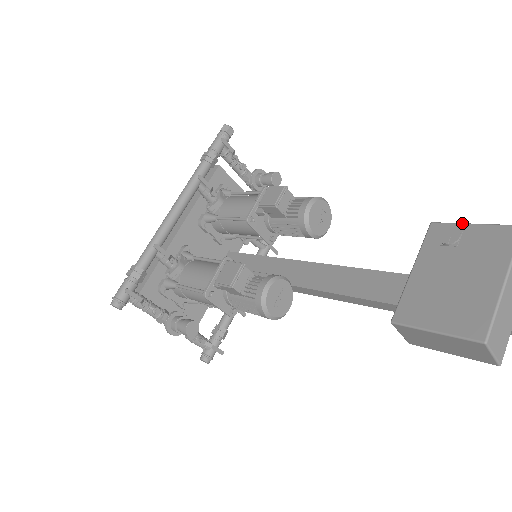
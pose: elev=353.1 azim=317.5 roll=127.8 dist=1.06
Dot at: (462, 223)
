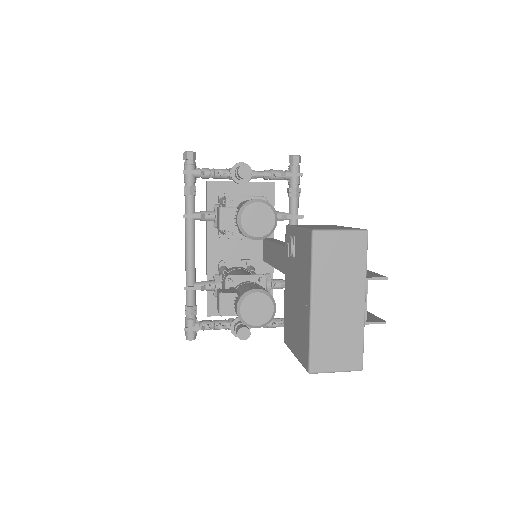
Dot at: (294, 227)
